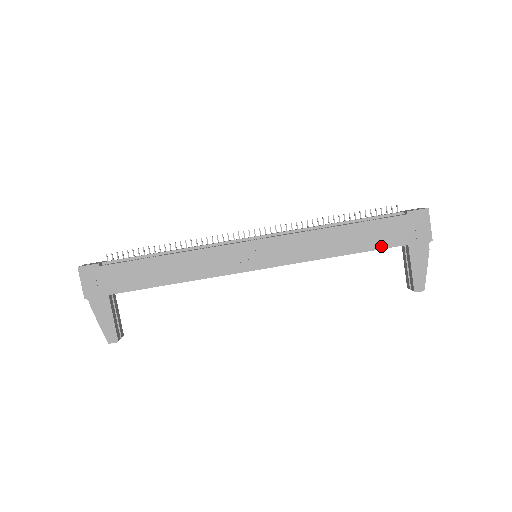
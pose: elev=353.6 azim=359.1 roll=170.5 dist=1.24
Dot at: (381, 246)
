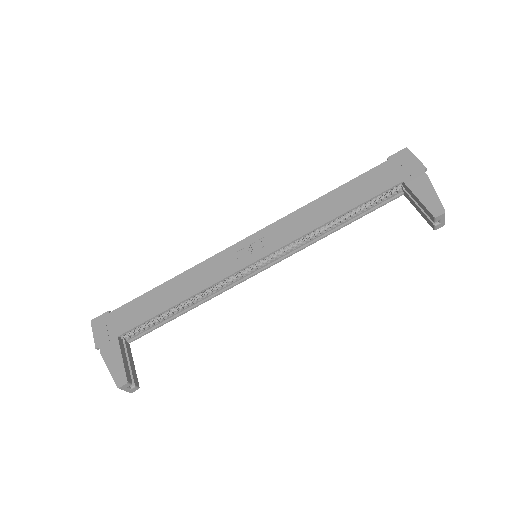
Dot at: (375, 193)
